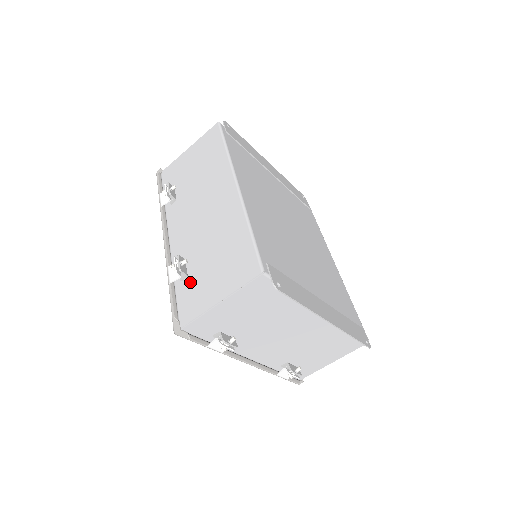
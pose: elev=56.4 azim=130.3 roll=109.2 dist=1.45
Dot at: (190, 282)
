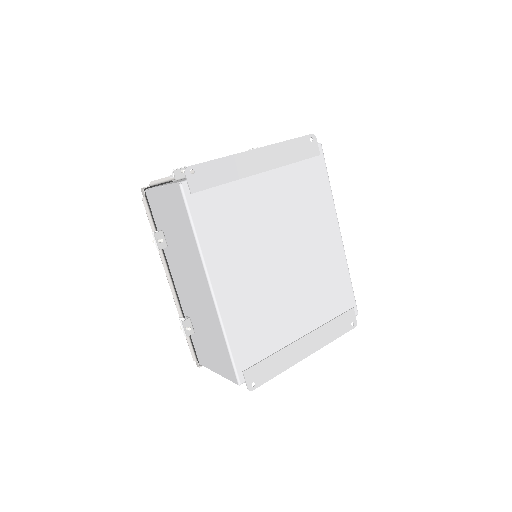
Dot at: (197, 339)
